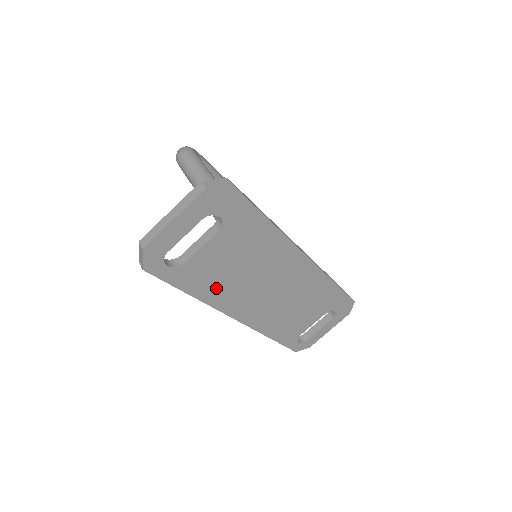
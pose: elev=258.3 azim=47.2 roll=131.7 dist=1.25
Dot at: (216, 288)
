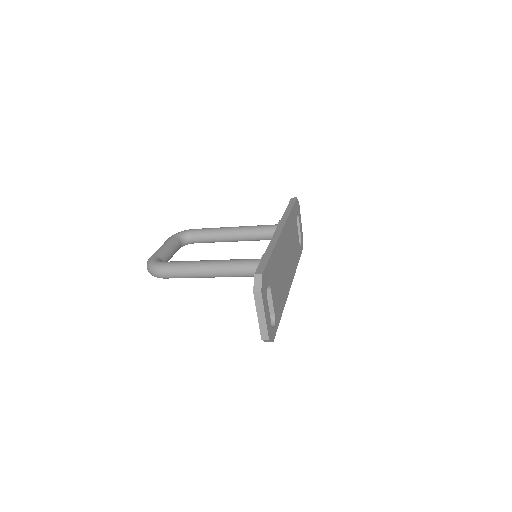
Dot at: (282, 298)
